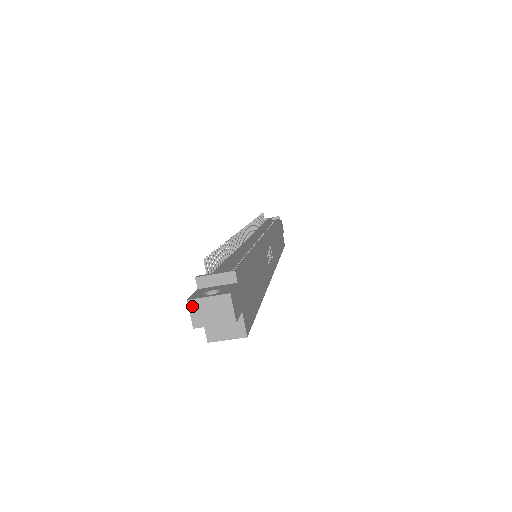
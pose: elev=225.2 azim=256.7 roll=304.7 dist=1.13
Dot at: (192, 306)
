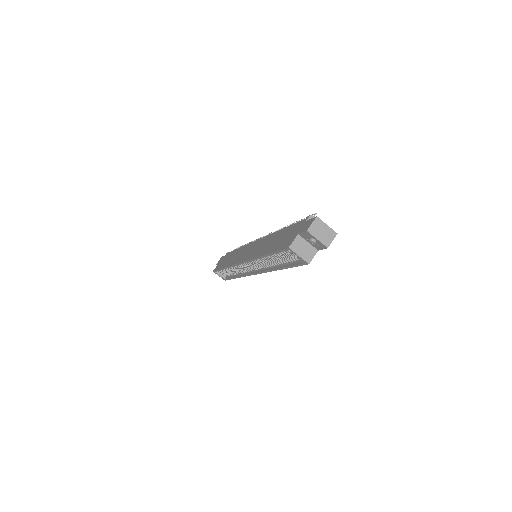
Dot at: (316, 221)
